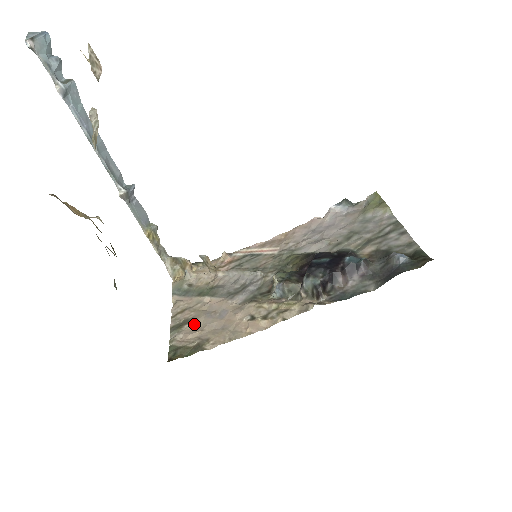
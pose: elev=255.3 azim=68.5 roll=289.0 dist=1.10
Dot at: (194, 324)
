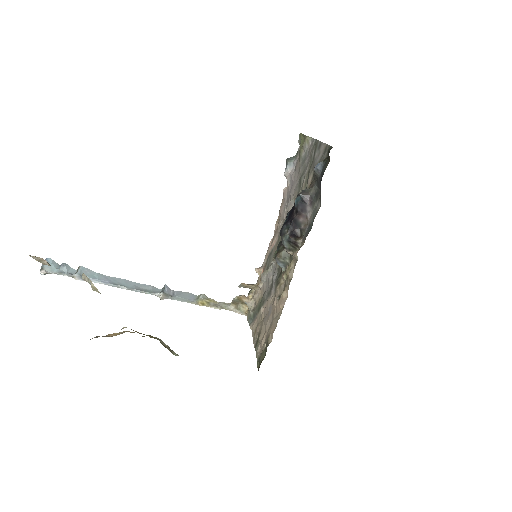
Dot at: (262, 333)
